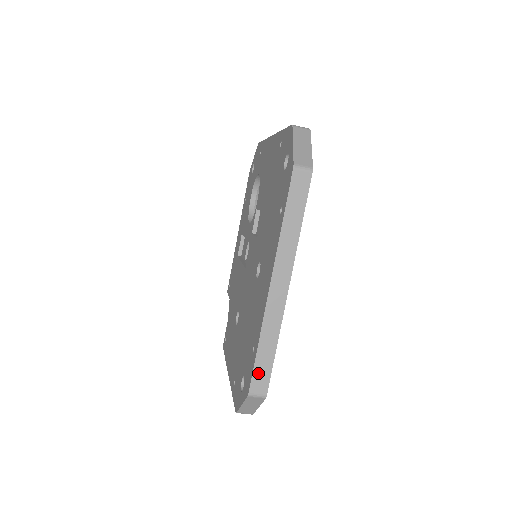
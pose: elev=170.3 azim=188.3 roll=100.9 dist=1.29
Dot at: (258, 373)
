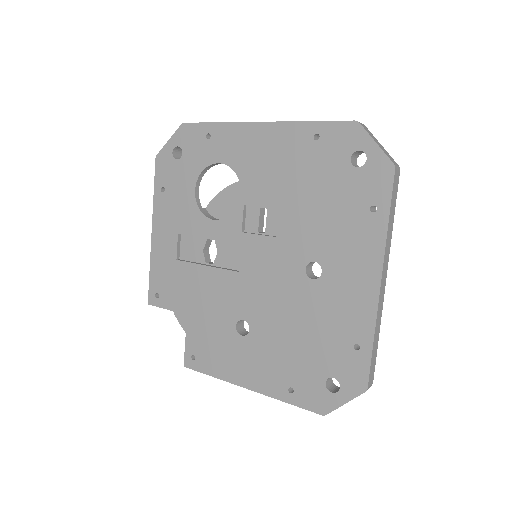
Dot at: (372, 366)
